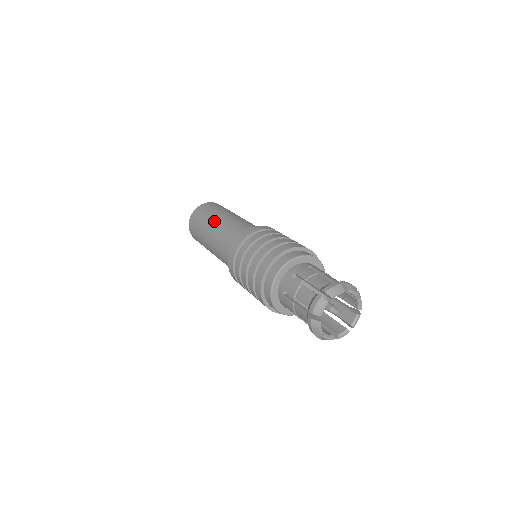
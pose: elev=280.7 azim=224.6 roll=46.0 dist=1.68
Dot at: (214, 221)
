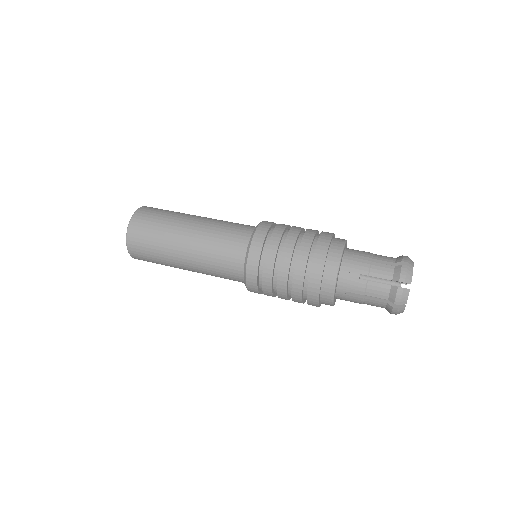
Dot at: (187, 221)
